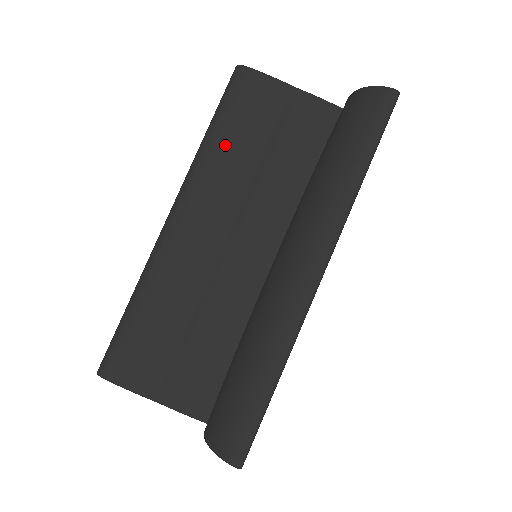
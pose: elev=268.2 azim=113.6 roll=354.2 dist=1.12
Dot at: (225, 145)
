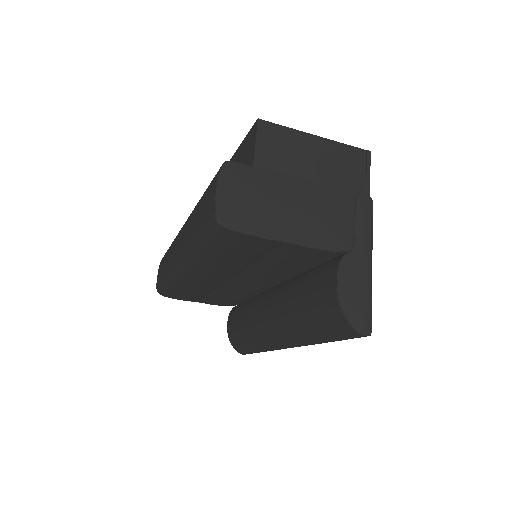
Dot at: (215, 258)
